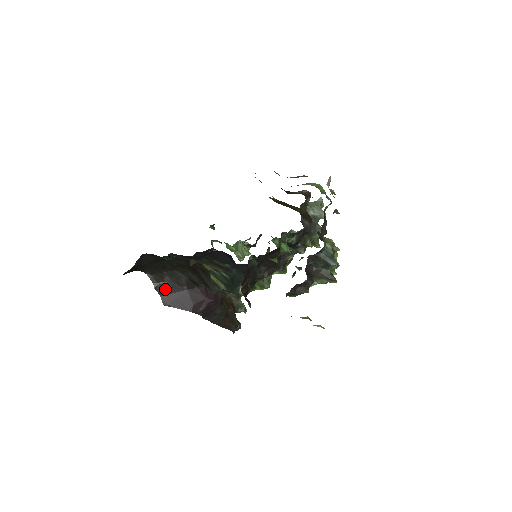
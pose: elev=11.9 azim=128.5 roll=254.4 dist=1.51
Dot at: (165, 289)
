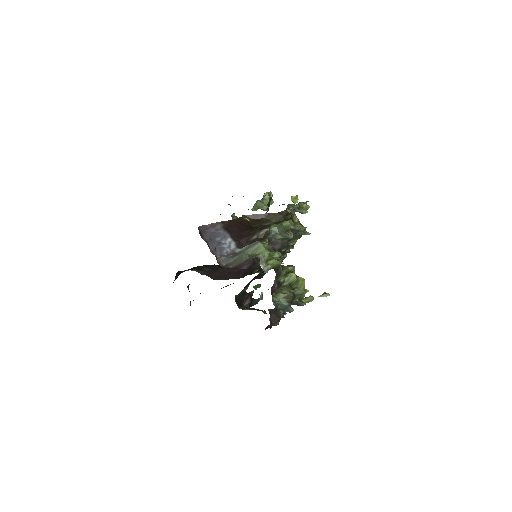
Dot at: (208, 273)
